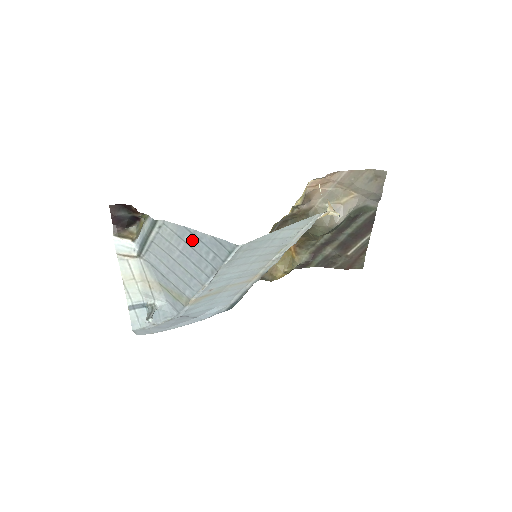
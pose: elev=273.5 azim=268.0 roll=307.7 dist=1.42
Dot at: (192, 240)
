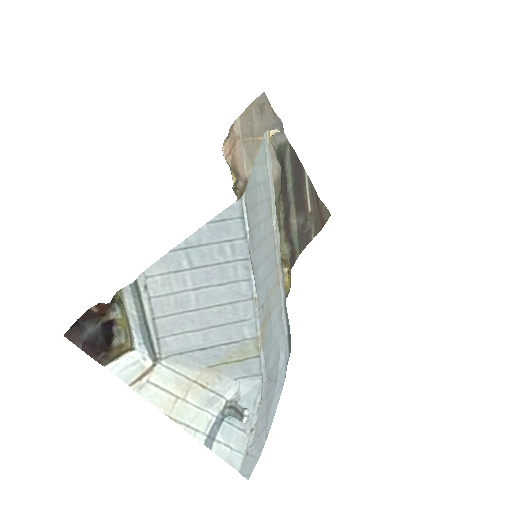
Dot at: (193, 257)
